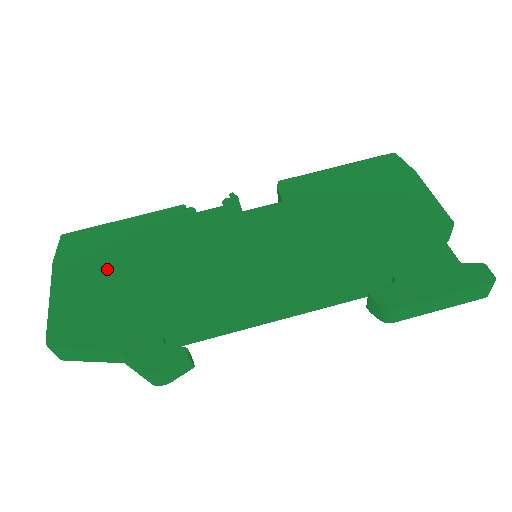
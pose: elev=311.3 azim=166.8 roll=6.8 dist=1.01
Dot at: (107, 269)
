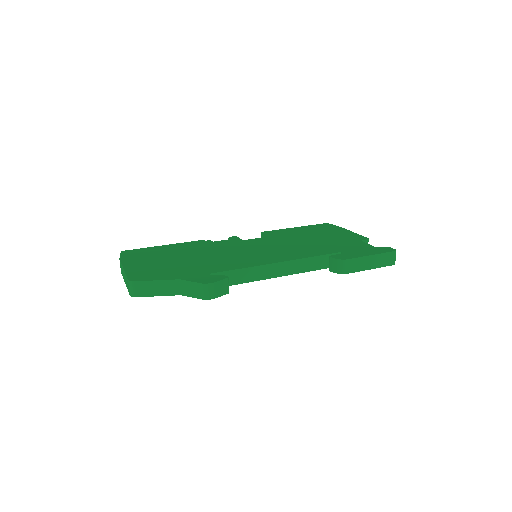
Dot at: (160, 258)
